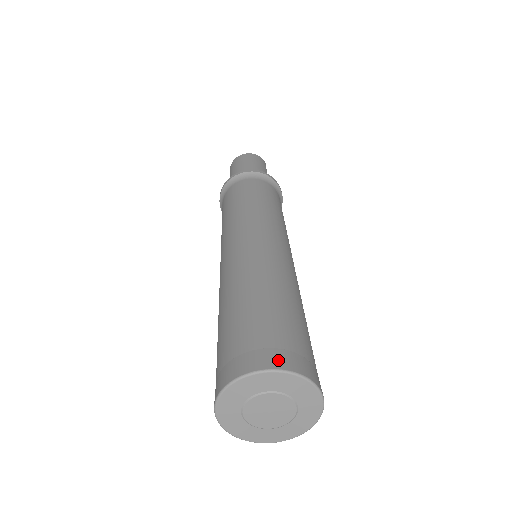
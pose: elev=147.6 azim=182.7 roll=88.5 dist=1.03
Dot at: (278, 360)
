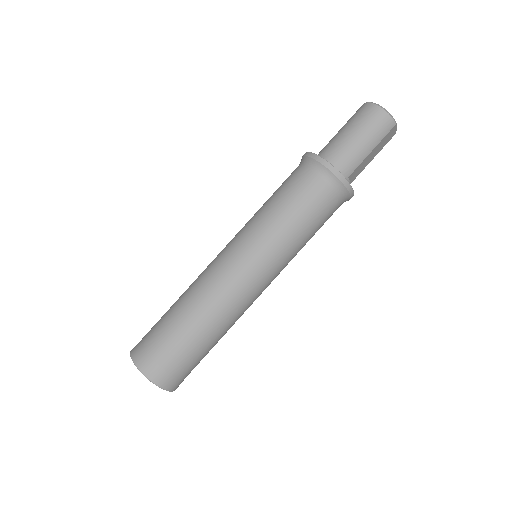
Dot at: (147, 368)
